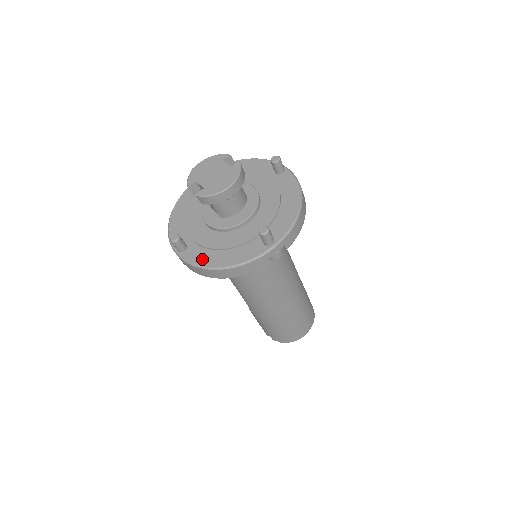
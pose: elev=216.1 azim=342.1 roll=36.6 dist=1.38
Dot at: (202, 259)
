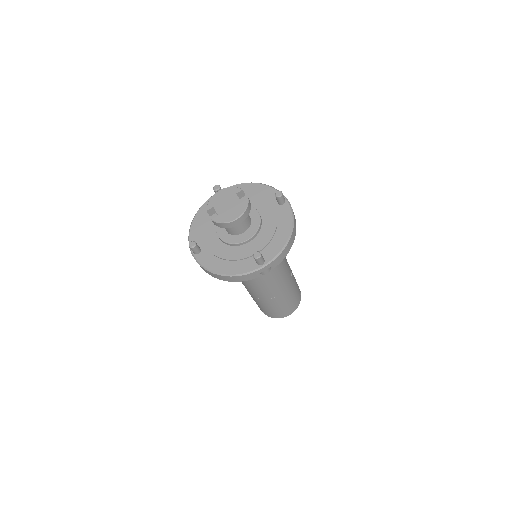
Dot at: (210, 264)
